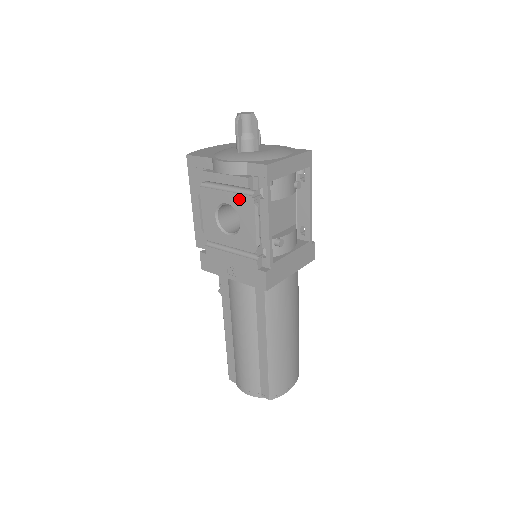
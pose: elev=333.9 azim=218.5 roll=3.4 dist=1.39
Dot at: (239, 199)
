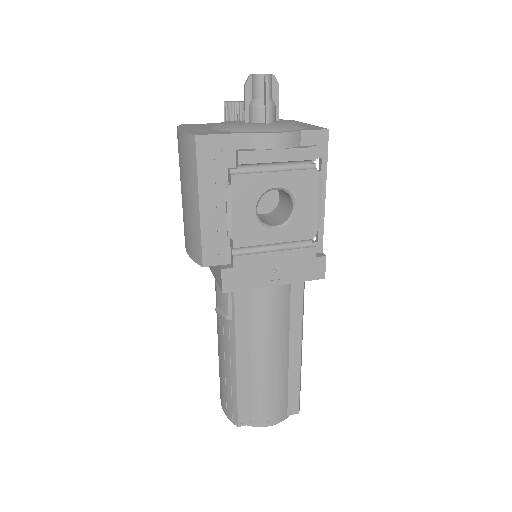
Dot at: (297, 177)
